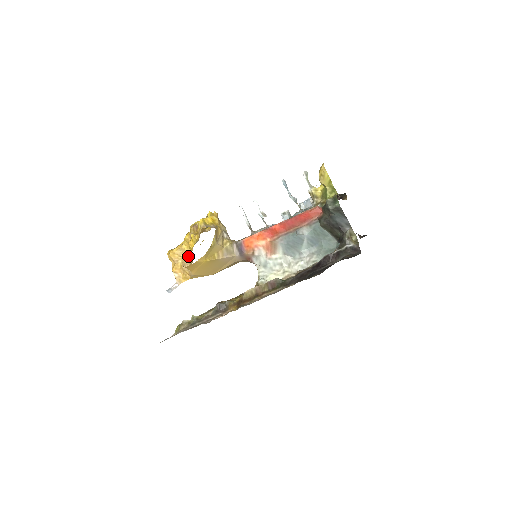
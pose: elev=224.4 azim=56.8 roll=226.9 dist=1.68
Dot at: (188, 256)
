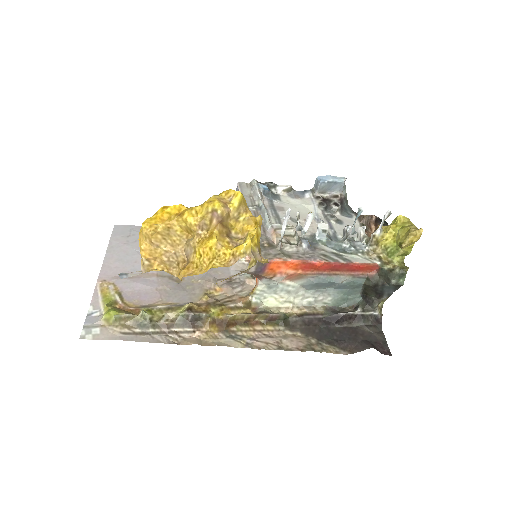
Dot at: (177, 243)
